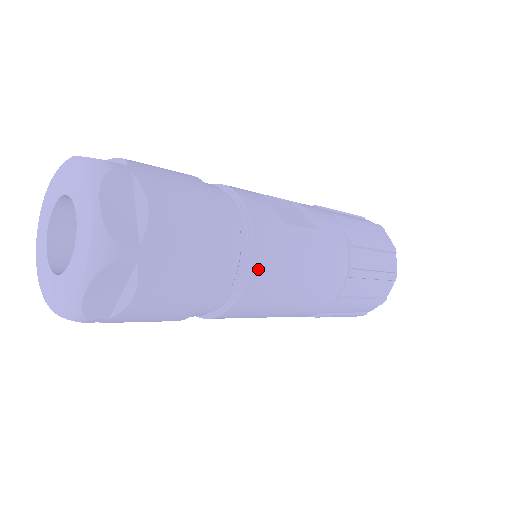
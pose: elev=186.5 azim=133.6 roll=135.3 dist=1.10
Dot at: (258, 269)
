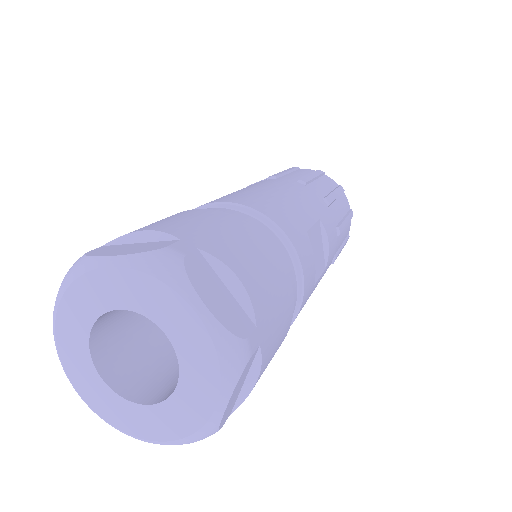
Dot at: occluded
